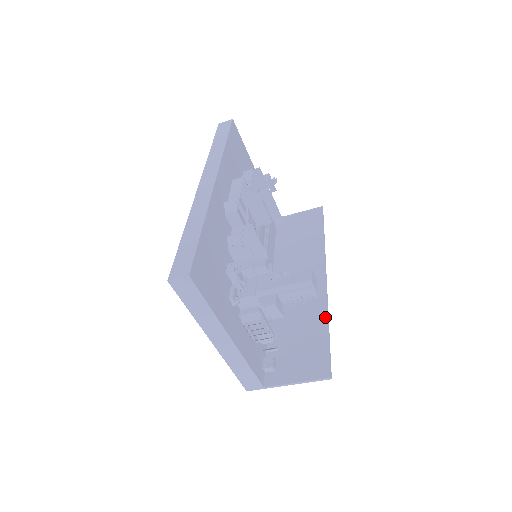
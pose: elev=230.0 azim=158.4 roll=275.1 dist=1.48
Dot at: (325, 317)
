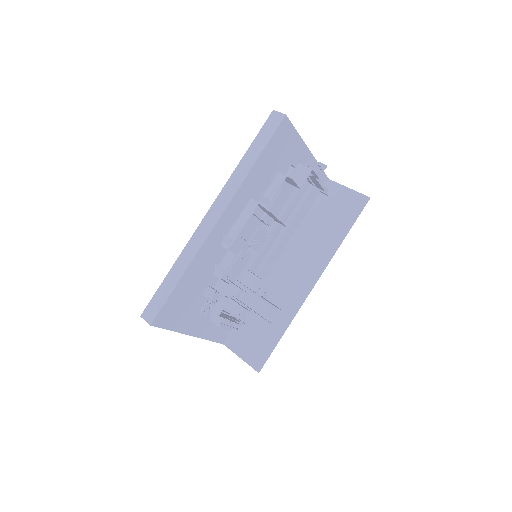
Dot at: (286, 324)
